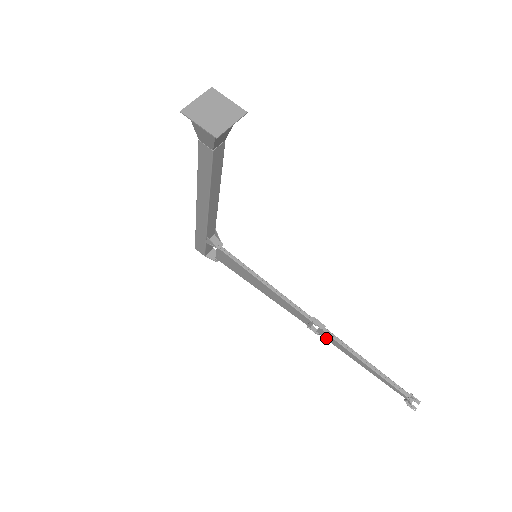
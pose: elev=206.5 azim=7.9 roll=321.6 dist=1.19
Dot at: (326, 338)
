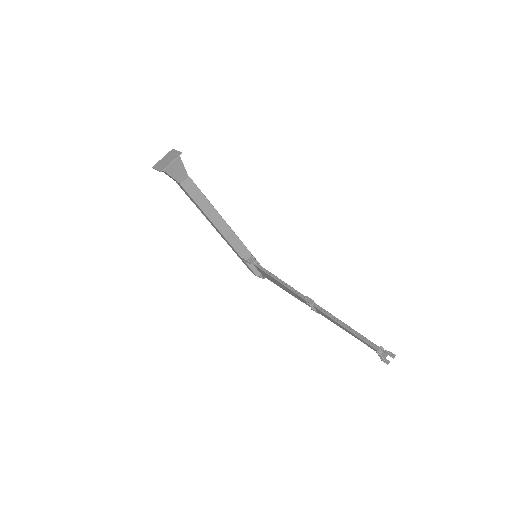
Dot at: (321, 314)
